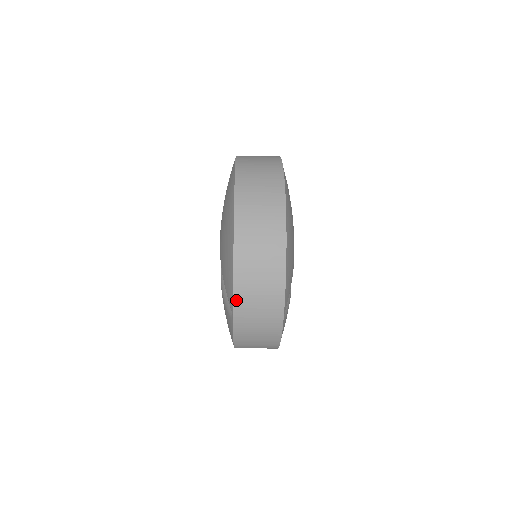
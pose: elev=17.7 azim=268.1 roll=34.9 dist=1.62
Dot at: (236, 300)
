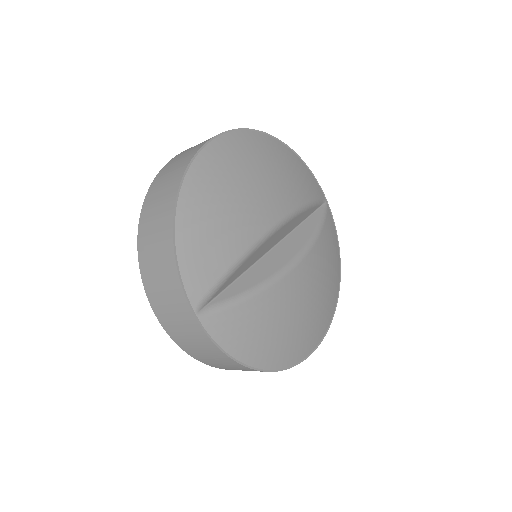
Dot at: (147, 291)
